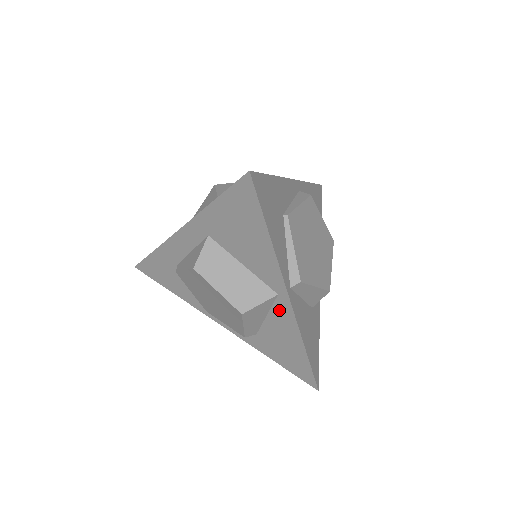
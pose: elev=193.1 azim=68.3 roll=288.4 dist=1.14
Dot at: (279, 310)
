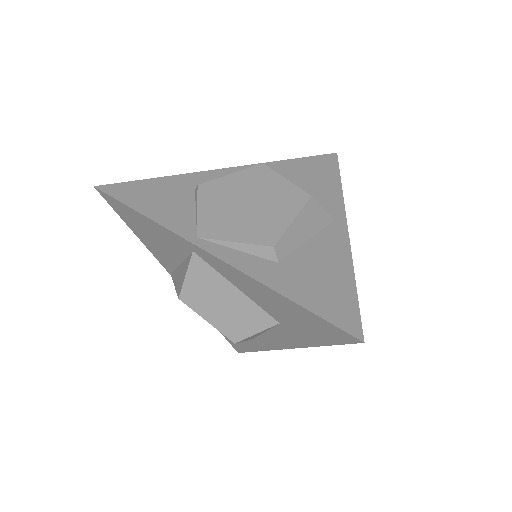
Dot at: (330, 234)
